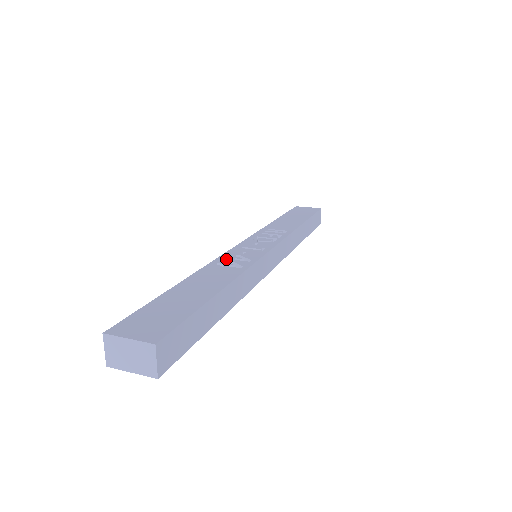
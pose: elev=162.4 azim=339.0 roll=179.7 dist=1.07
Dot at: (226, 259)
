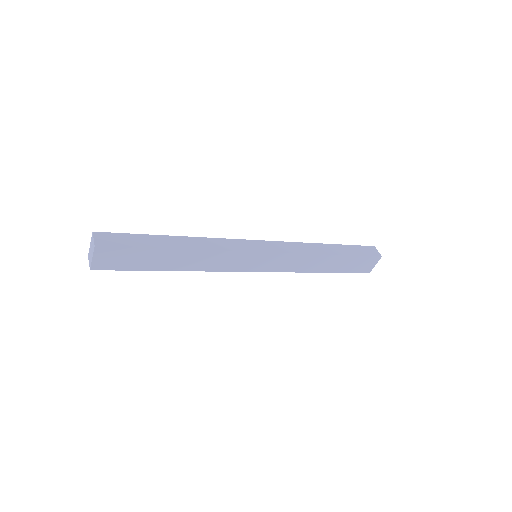
Dot at: occluded
